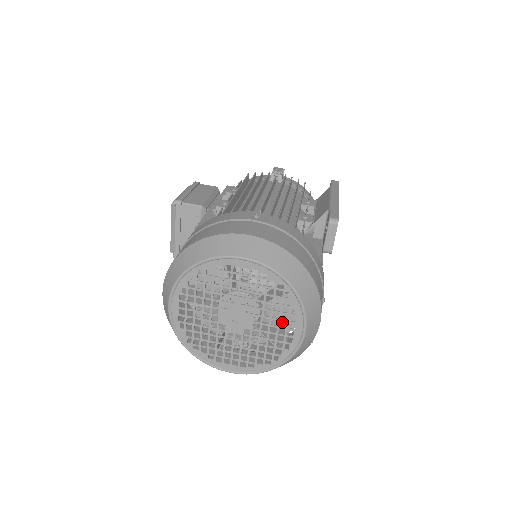
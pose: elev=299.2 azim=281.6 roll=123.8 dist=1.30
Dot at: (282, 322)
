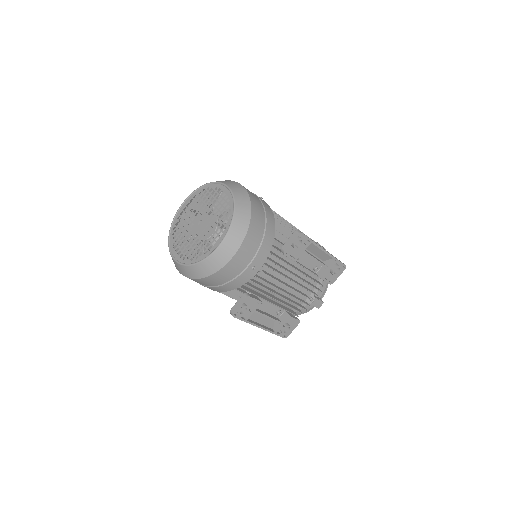
Dot at: occluded
